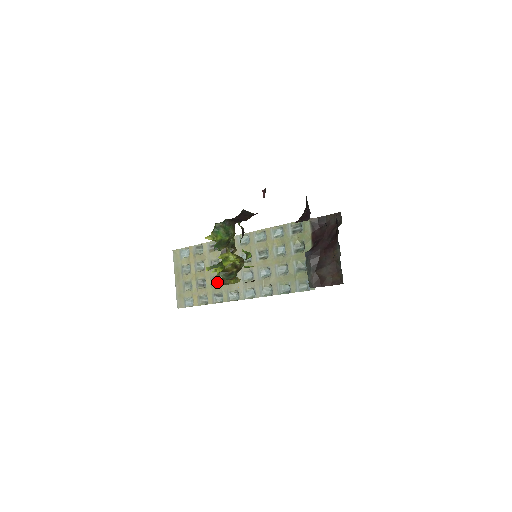
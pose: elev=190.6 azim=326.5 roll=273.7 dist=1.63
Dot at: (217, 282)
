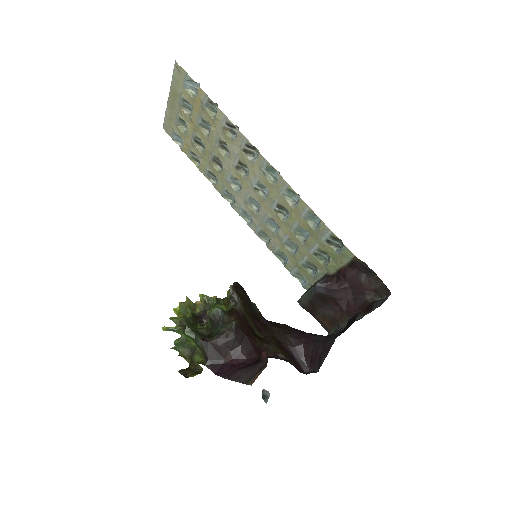
Dot at: (218, 163)
